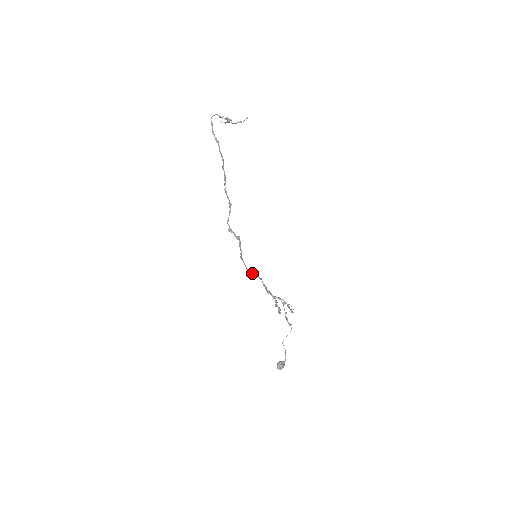
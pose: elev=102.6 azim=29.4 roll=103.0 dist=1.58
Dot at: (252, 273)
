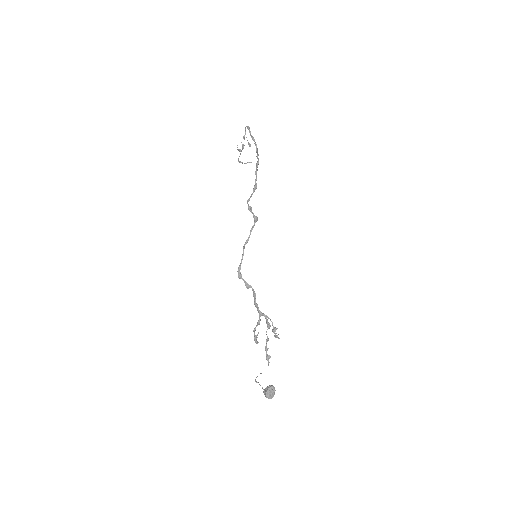
Dot at: occluded
